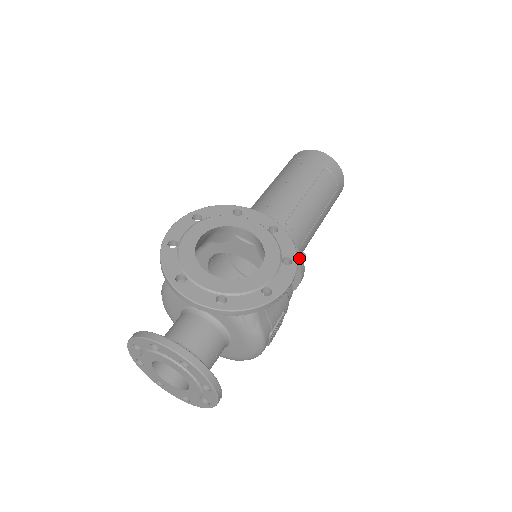
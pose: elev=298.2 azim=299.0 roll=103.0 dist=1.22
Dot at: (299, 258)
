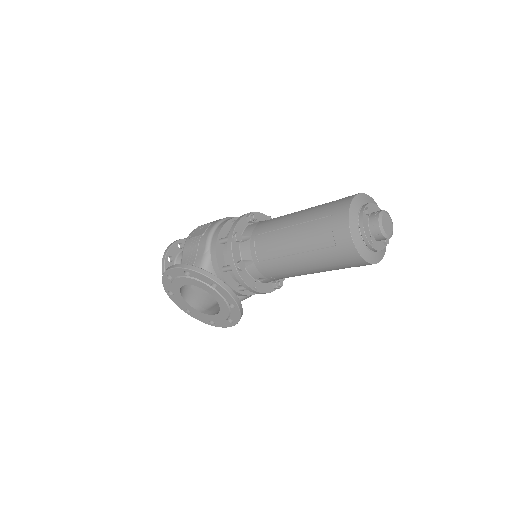
Dot at: (269, 292)
